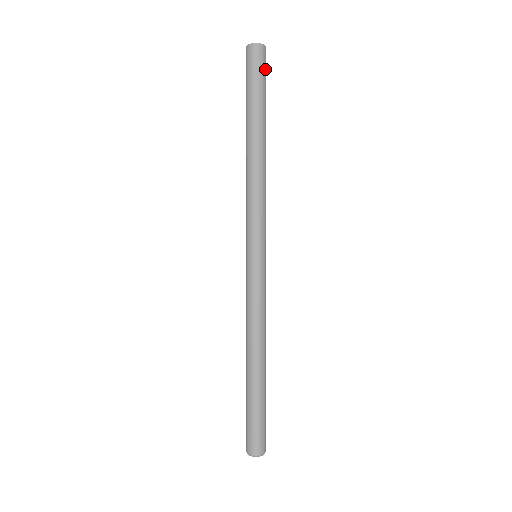
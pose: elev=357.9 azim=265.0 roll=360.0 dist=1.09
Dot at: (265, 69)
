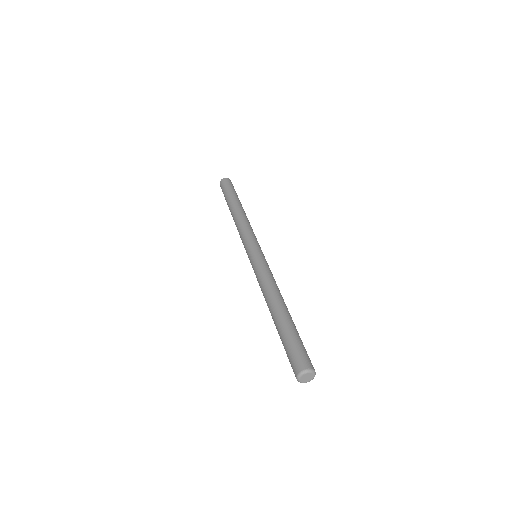
Dot at: occluded
